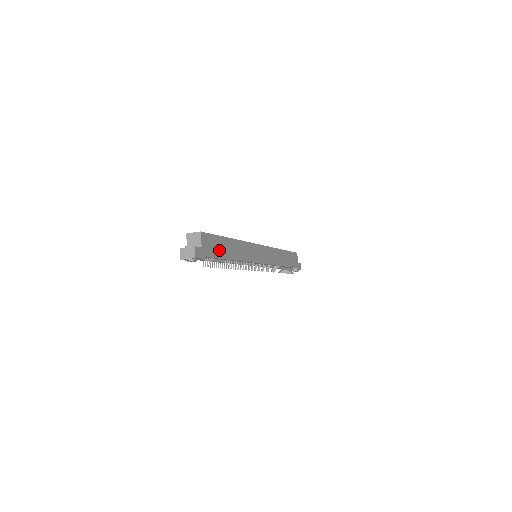
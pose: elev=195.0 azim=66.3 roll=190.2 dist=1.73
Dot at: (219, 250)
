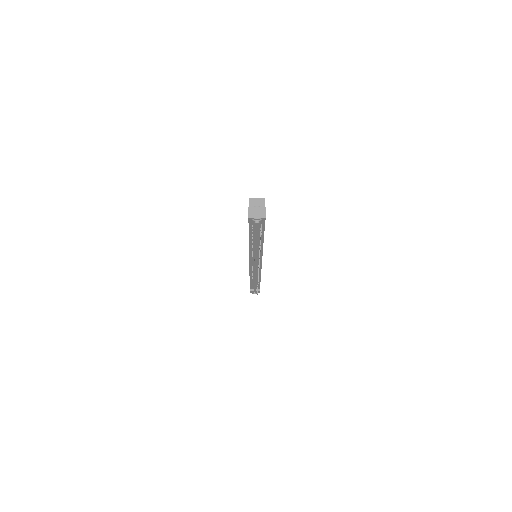
Dot at: occluded
